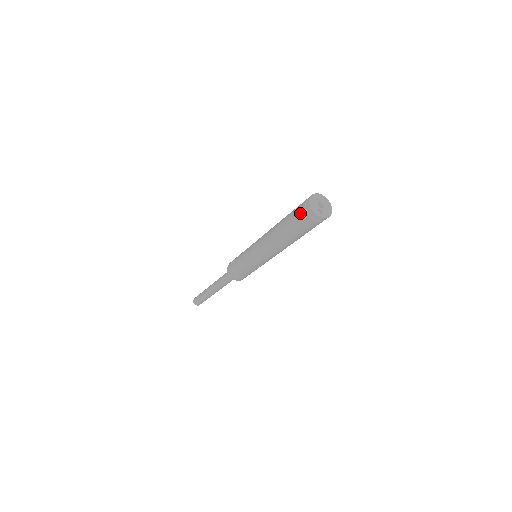
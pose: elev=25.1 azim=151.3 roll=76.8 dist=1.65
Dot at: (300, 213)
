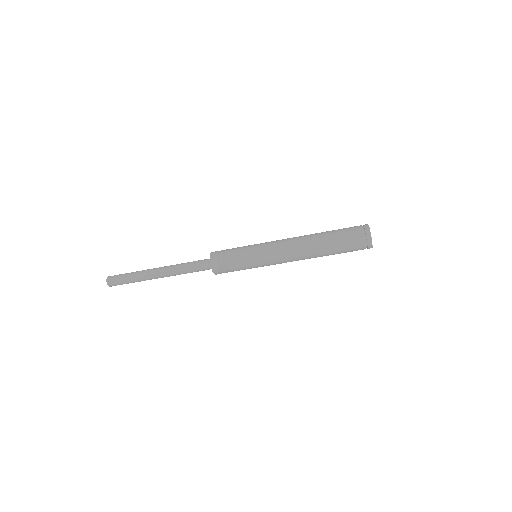
Dot at: (354, 228)
